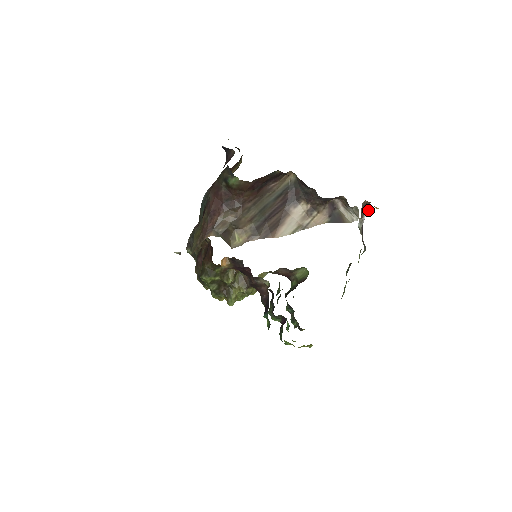
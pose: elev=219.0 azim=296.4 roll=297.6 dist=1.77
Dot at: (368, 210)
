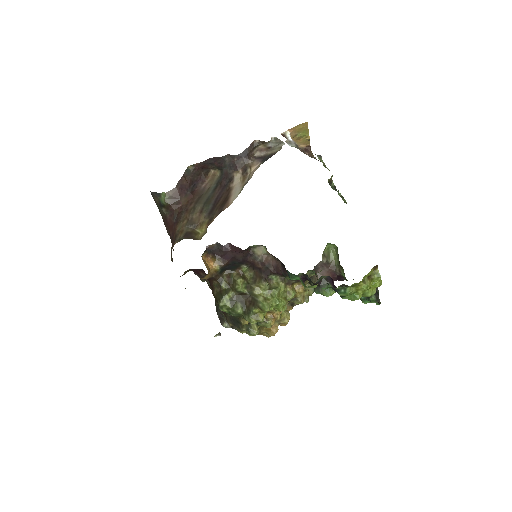
Dot at: (286, 132)
